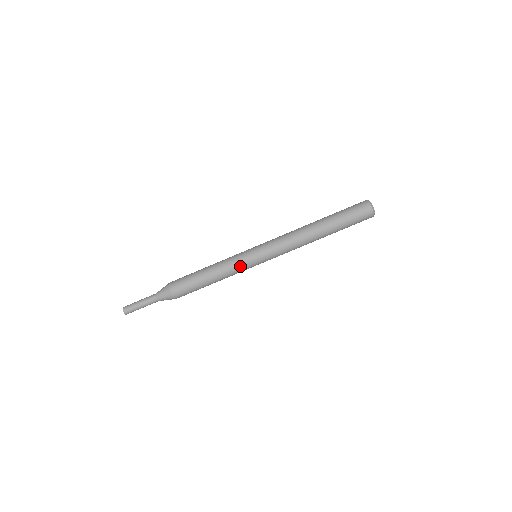
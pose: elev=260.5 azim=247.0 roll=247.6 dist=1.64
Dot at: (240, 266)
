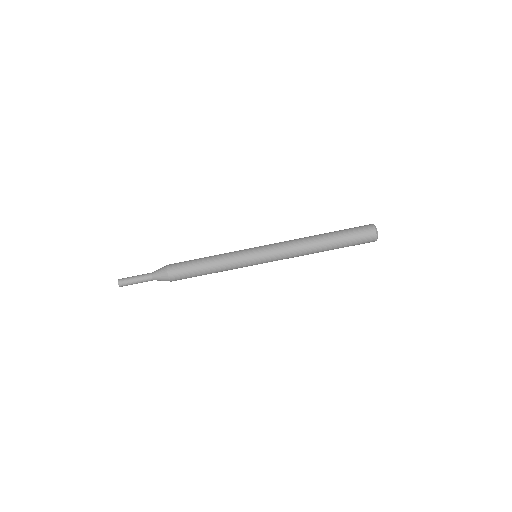
Dot at: (238, 258)
